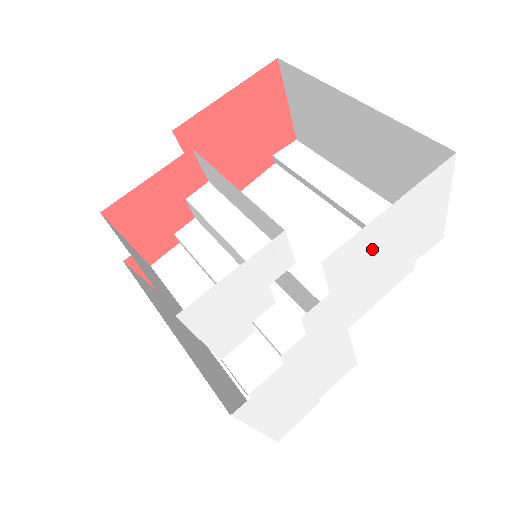
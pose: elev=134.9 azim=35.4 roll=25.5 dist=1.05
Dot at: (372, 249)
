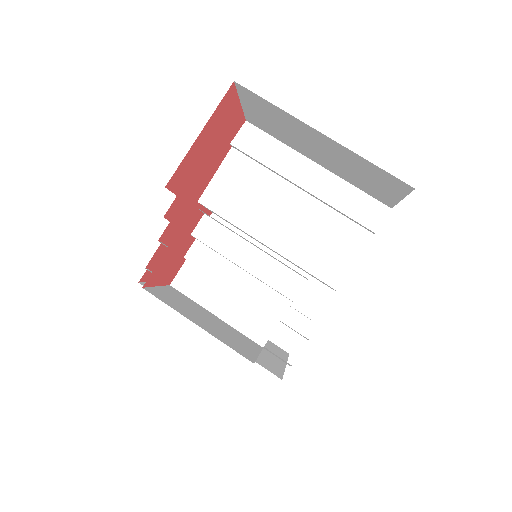
Dot at: occluded
